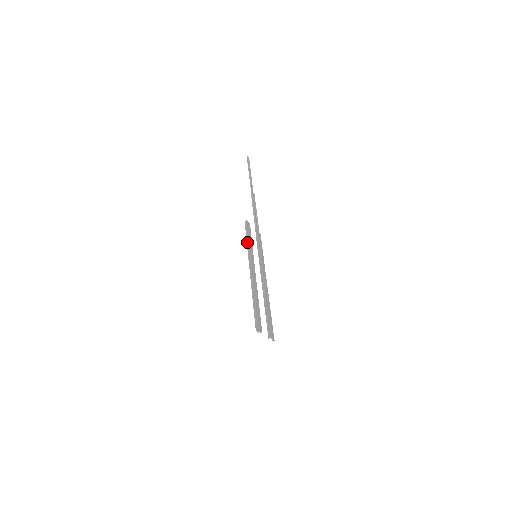
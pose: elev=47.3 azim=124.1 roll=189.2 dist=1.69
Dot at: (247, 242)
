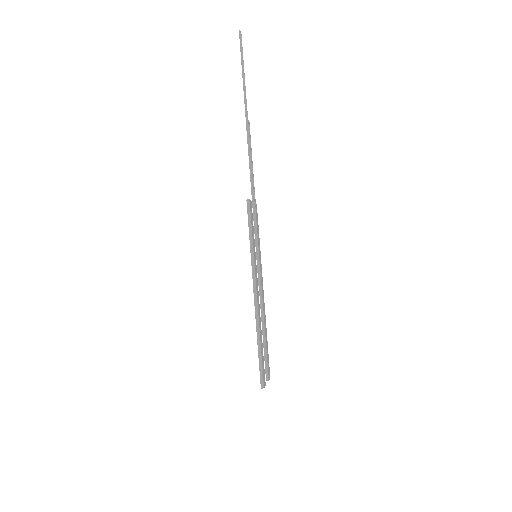
Dot at: (251, 242)
